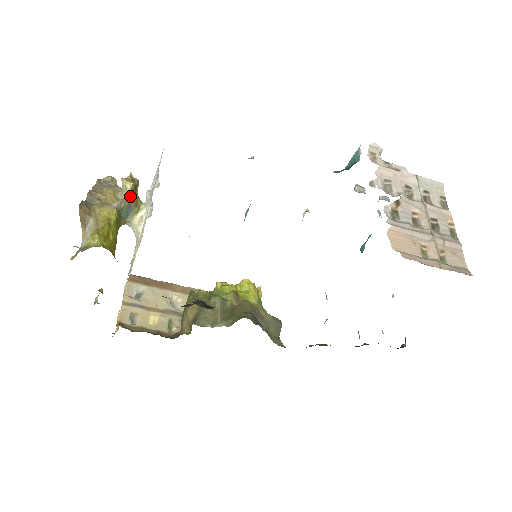
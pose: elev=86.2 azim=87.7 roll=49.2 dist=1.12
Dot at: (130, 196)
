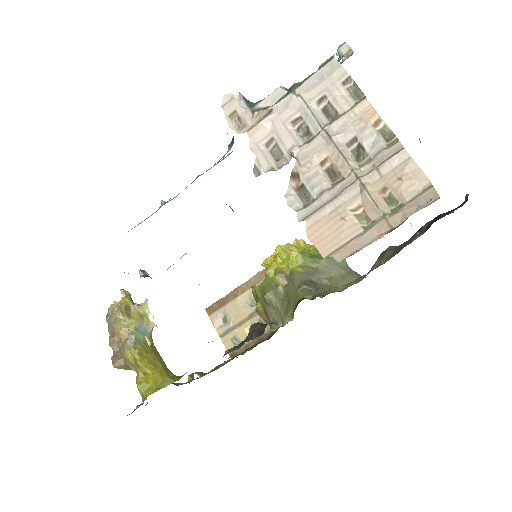
Dot at: (130, 322)
